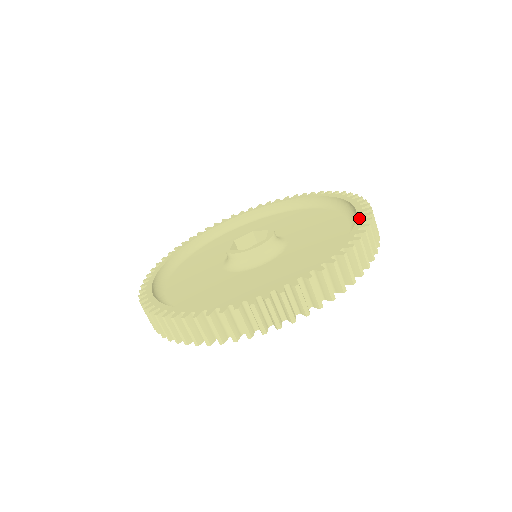
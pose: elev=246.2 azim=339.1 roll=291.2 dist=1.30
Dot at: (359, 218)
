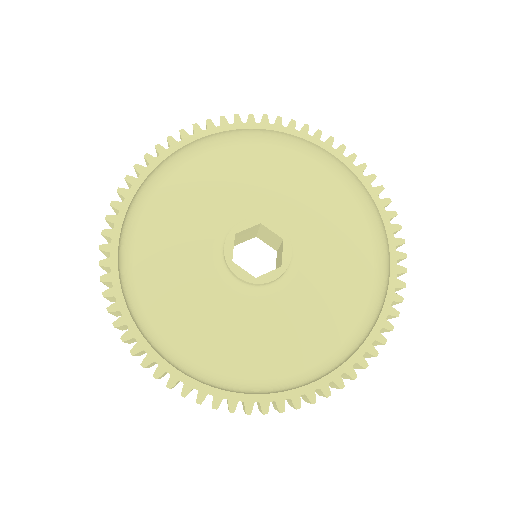
Dot at: (301, 390)
